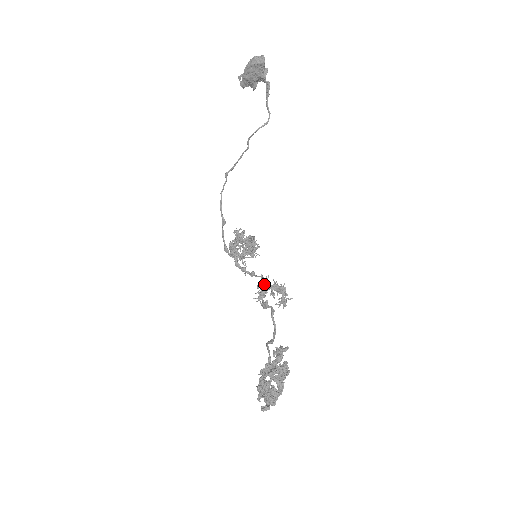
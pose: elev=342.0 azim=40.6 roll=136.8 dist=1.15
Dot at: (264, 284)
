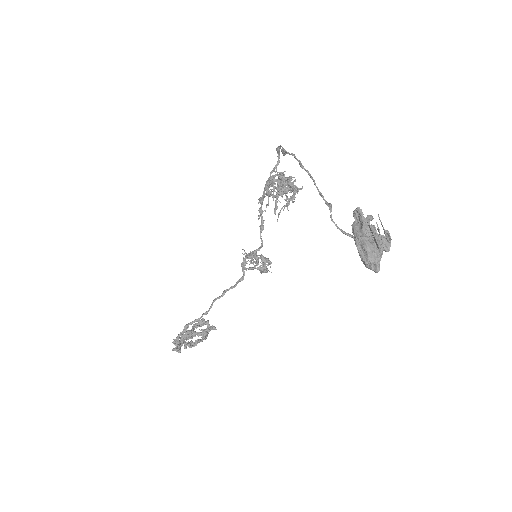
Dot at: (253, 260)
